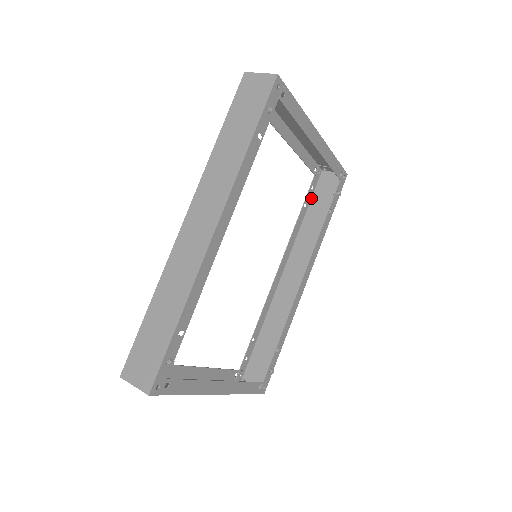
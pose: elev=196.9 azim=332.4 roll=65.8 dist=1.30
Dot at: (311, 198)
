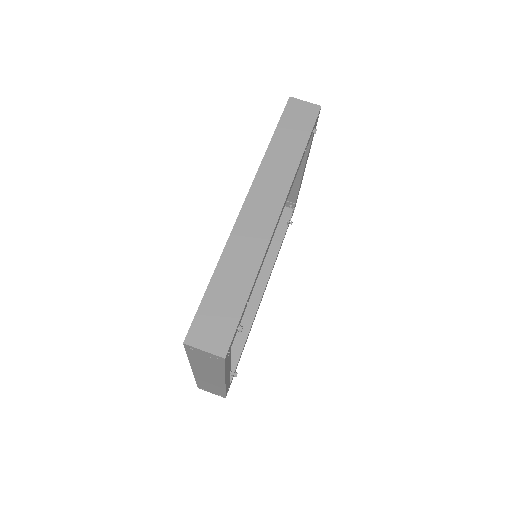
Dot at: occluded
